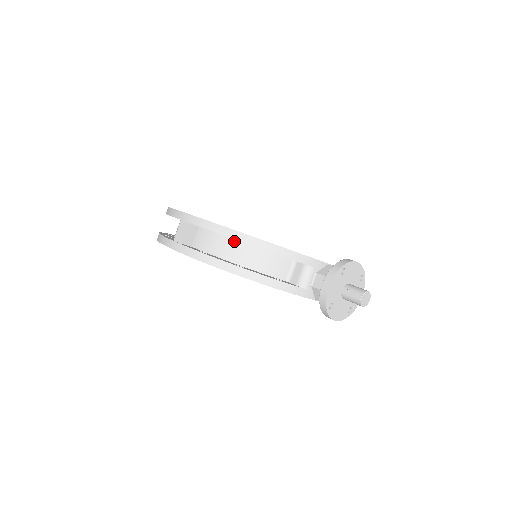
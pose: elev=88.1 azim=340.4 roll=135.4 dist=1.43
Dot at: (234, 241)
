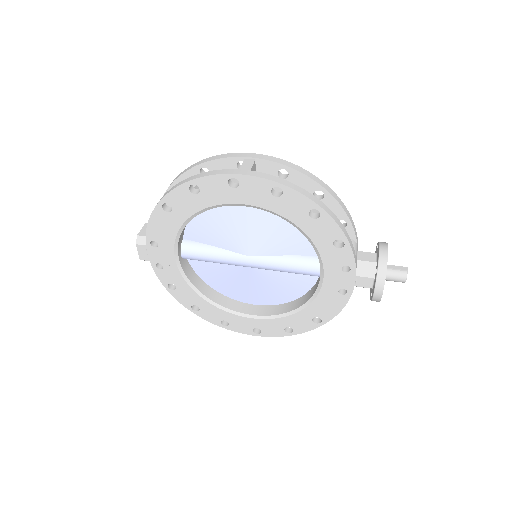
Dot at: occluded
